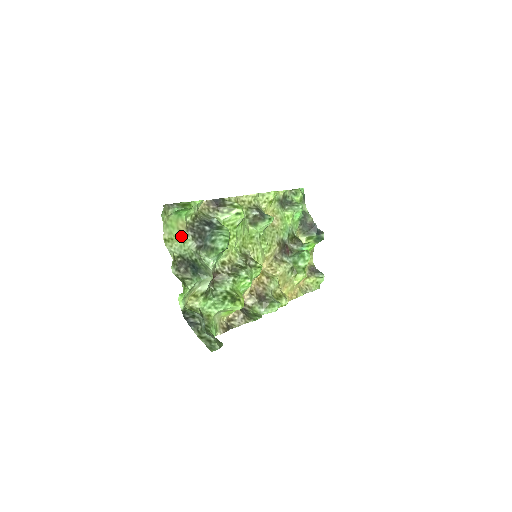
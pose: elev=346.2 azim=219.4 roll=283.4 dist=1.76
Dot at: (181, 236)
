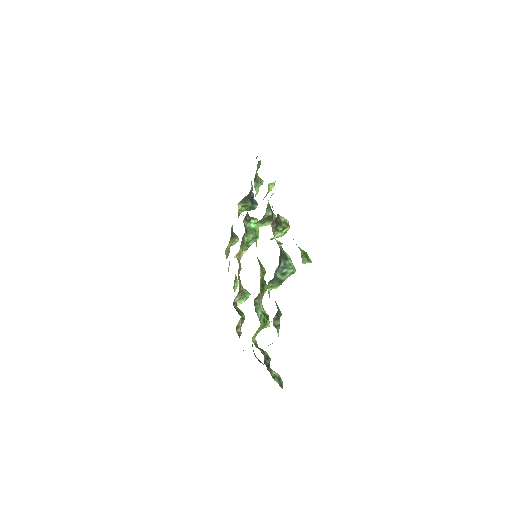
Dot at: occluded
